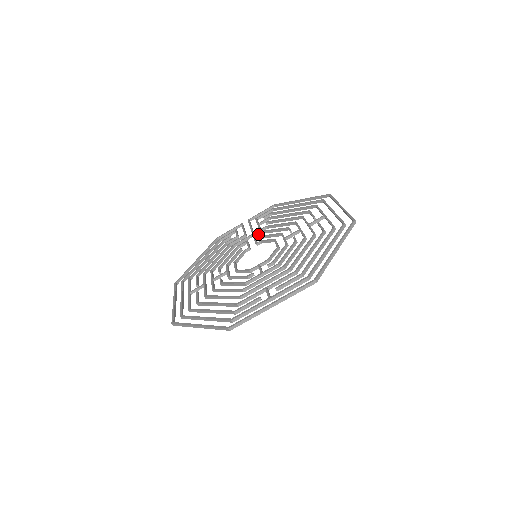
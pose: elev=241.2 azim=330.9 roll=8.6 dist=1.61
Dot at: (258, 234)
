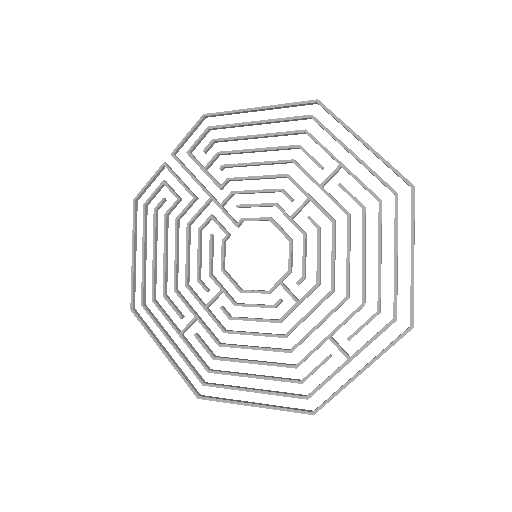
Dot at: (225, 201)
